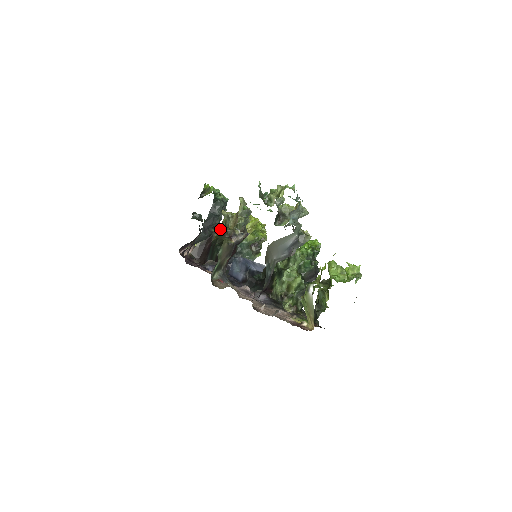
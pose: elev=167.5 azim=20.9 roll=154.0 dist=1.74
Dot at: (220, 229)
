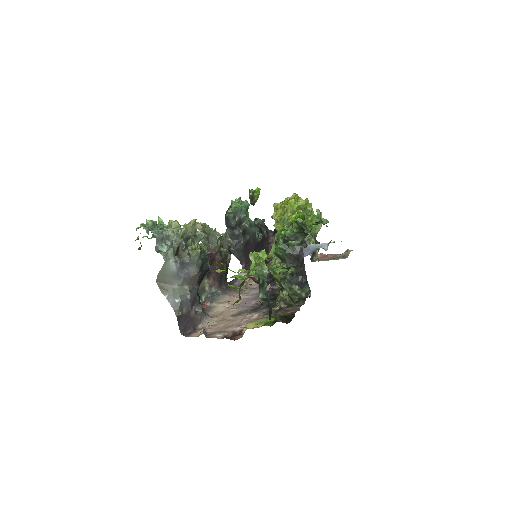
Dot at: occluded
